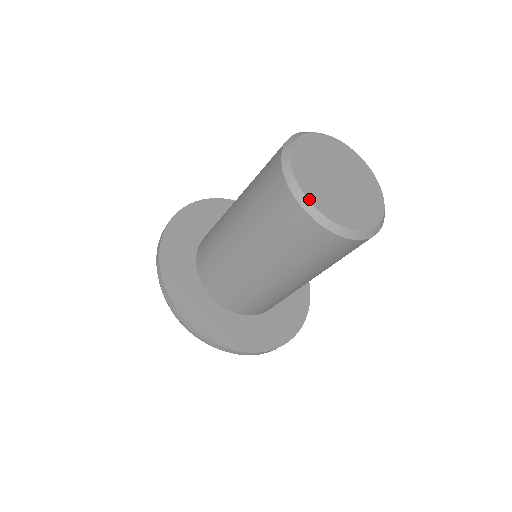
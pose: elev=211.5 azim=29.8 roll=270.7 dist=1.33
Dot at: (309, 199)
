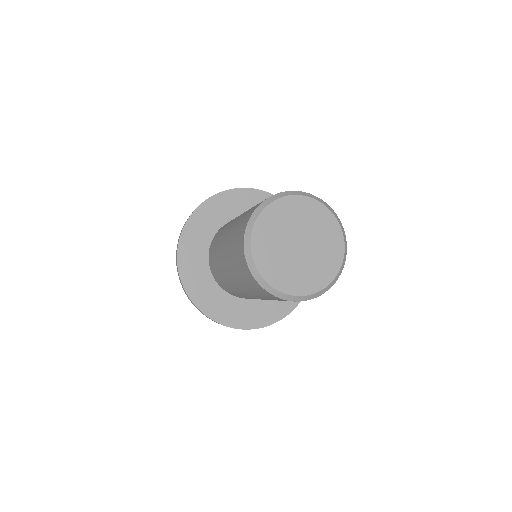
Dot at: (259, 270)
